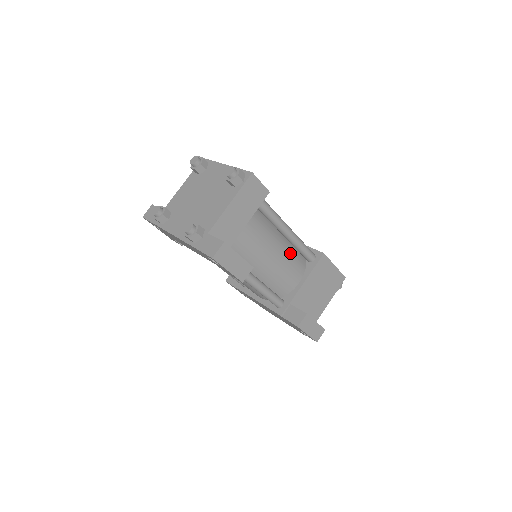
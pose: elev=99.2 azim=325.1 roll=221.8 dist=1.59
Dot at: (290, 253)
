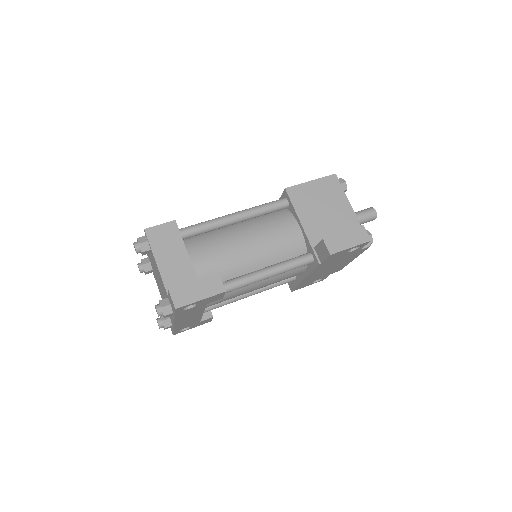
Dot at: (261, 224)
